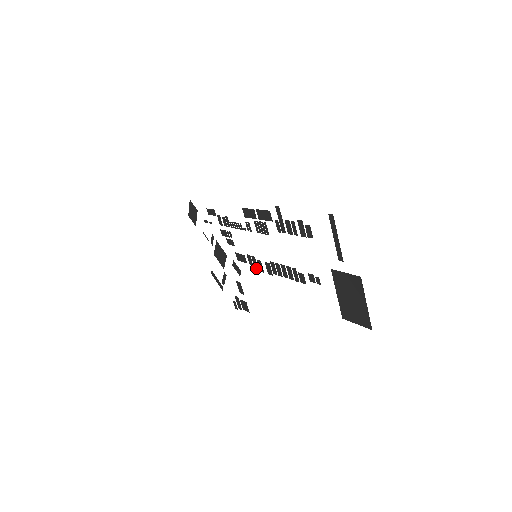
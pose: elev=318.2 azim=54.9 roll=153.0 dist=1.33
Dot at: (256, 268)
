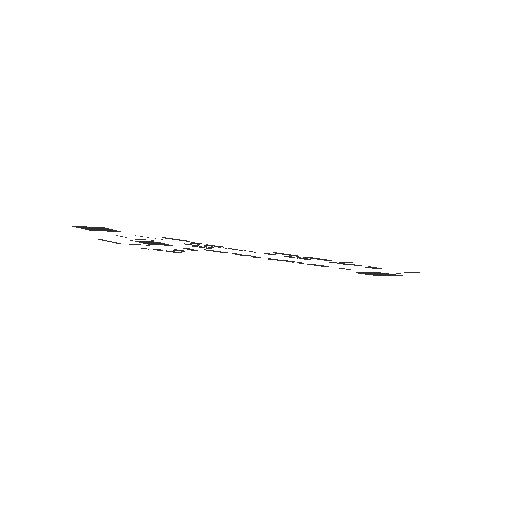
Dot at: occluded
